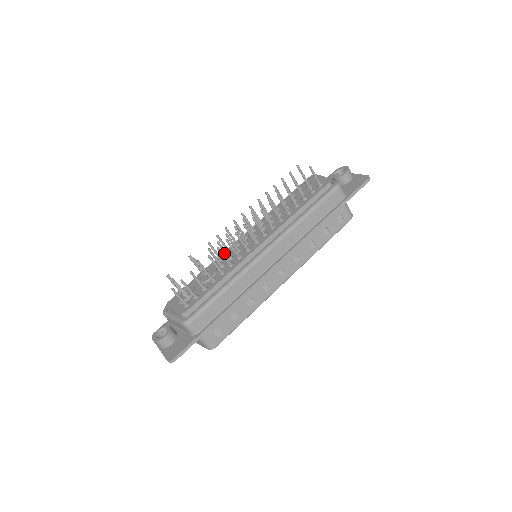
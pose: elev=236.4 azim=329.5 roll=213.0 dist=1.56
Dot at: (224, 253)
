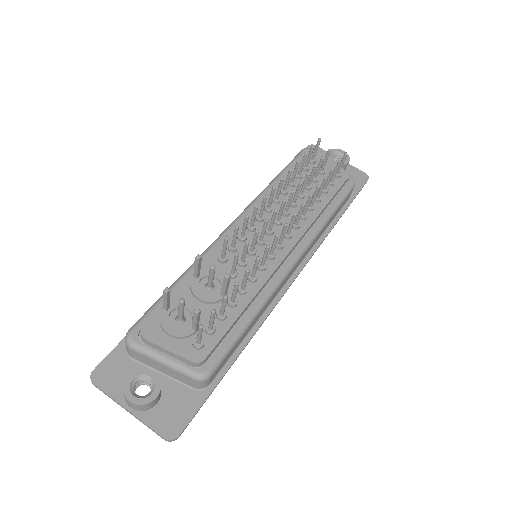
Dot at: (222, 247)
